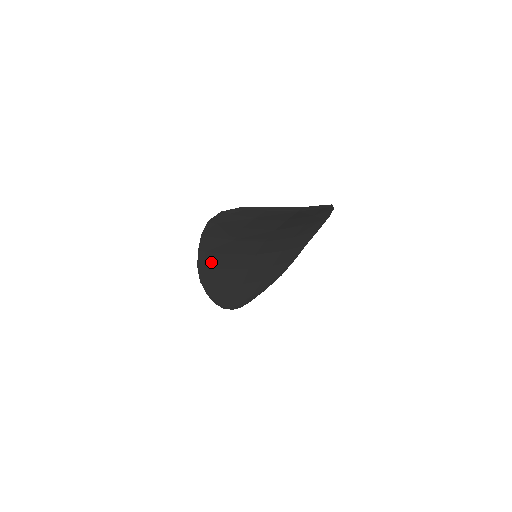
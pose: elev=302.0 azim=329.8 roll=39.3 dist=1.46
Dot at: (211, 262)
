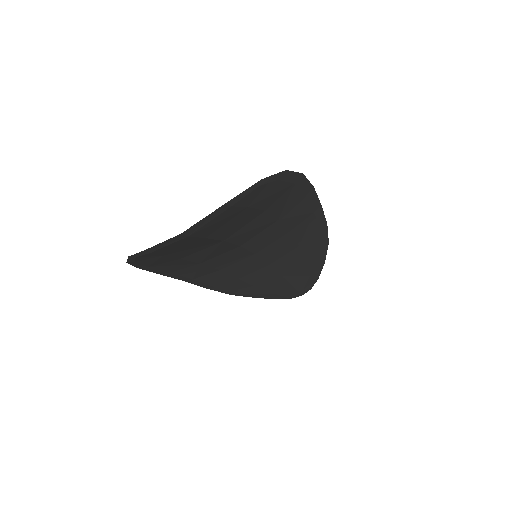
Dot at: (215, 281)
